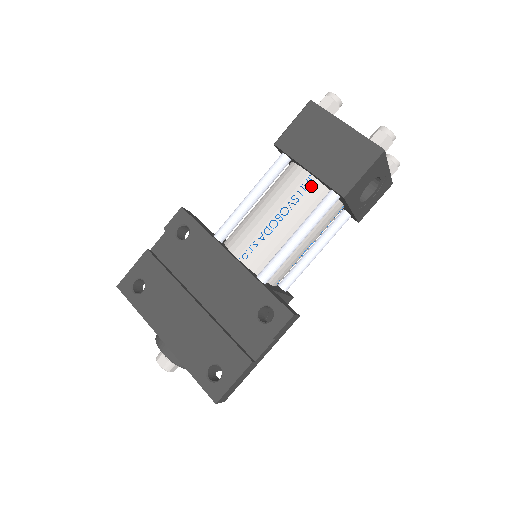
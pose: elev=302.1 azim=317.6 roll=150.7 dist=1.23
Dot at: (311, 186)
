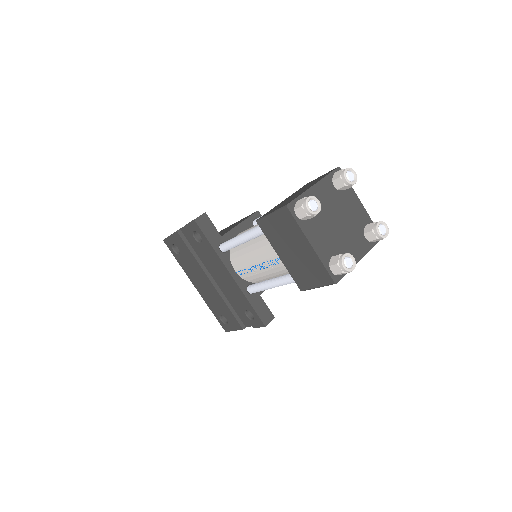
Dot at: occluded
